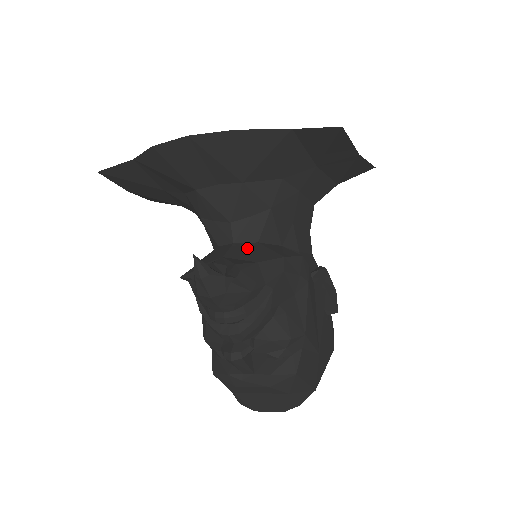
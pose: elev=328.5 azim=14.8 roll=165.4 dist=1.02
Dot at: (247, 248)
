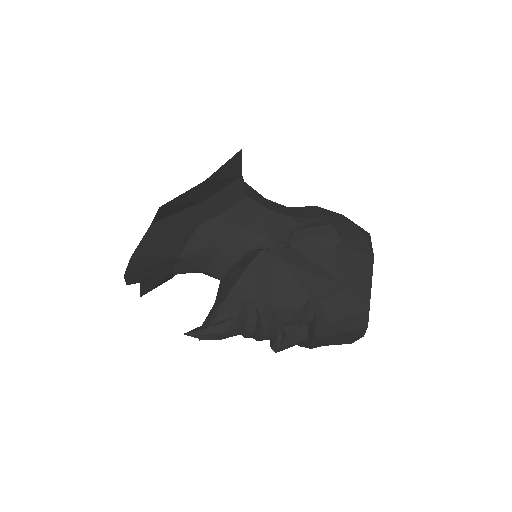
Dot at: (225, 281)
